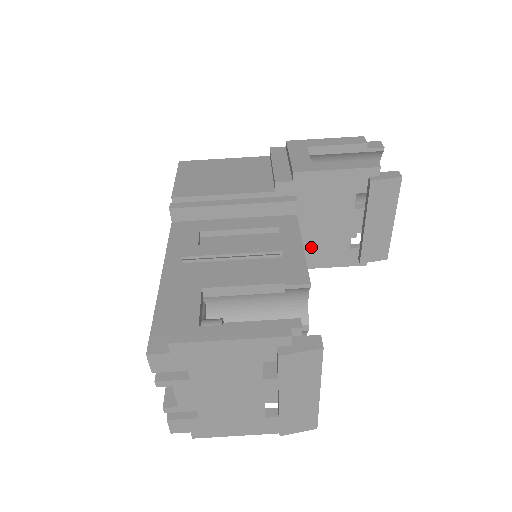
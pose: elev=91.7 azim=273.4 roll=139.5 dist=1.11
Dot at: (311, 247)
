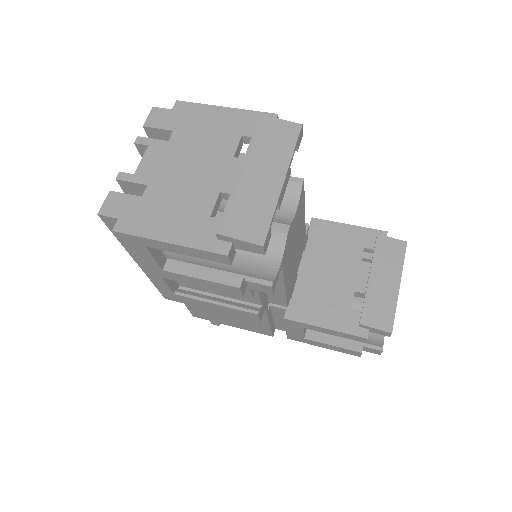
Dot at: (310, 296)
